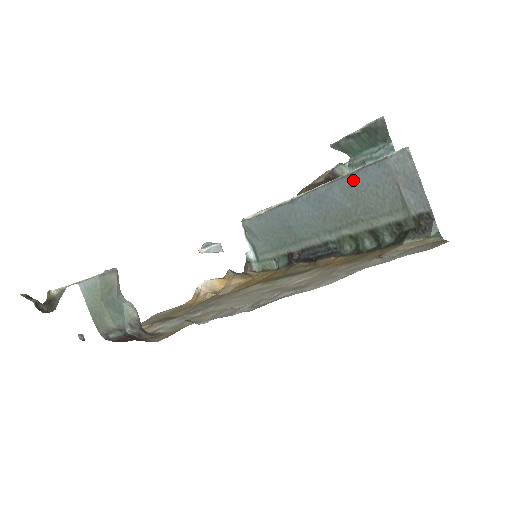
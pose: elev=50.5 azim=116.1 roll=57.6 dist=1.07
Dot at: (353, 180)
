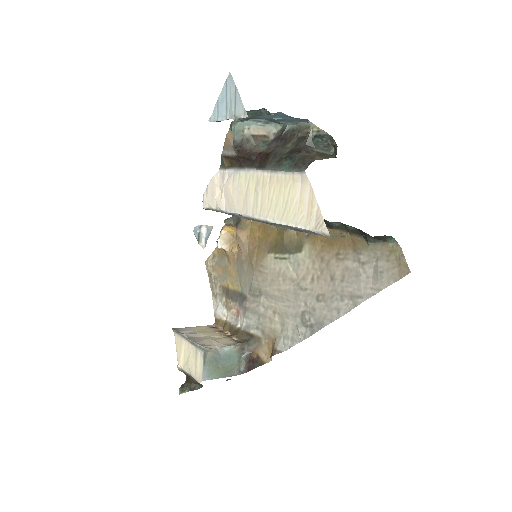
Dot at: (294, 230)
